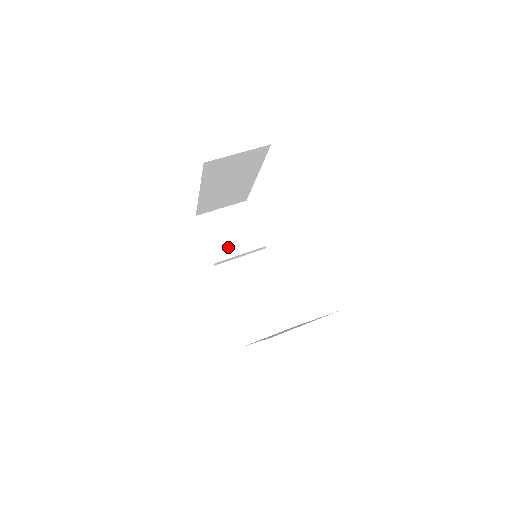
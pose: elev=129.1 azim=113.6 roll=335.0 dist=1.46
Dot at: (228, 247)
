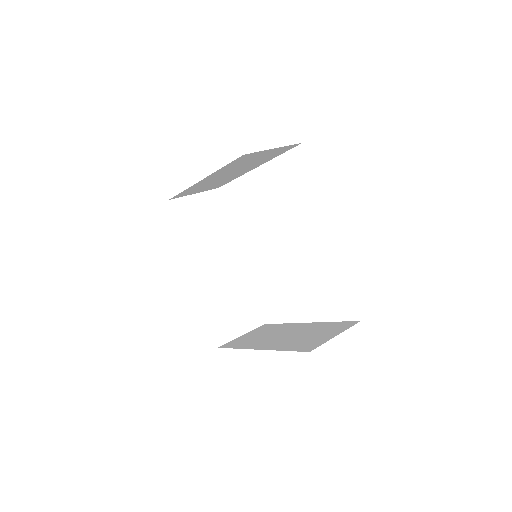
Dot at: (206, 239)
